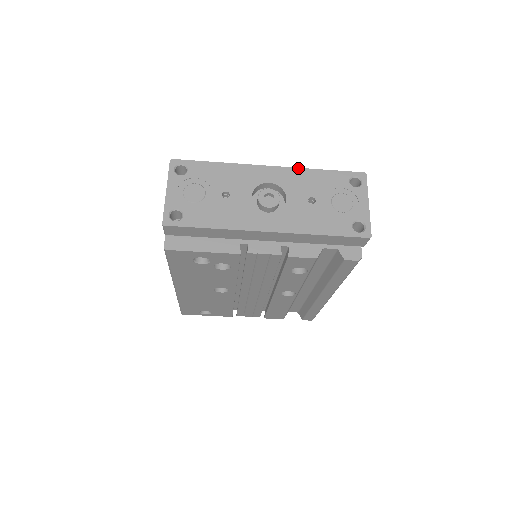
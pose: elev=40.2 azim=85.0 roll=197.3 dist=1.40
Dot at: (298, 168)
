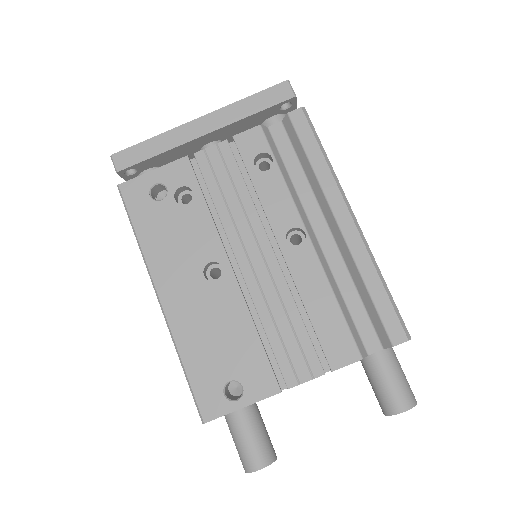
Dot at: occluded
